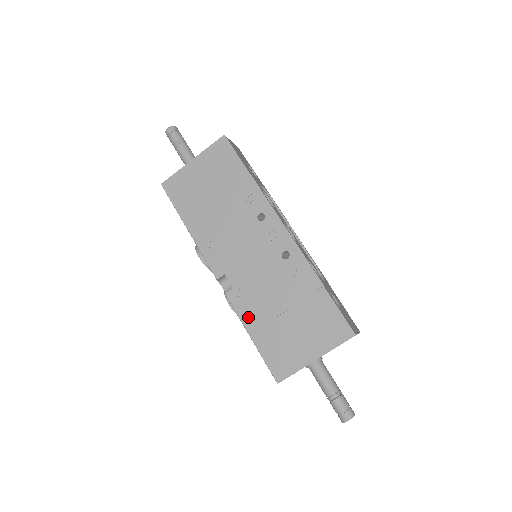
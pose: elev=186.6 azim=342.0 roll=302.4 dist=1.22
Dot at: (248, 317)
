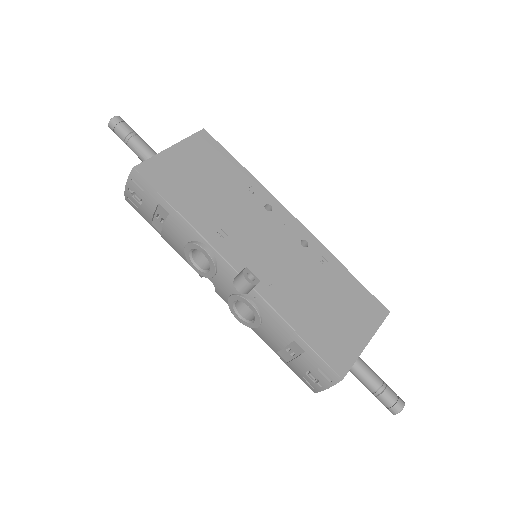
Dot at: (288, 311)
